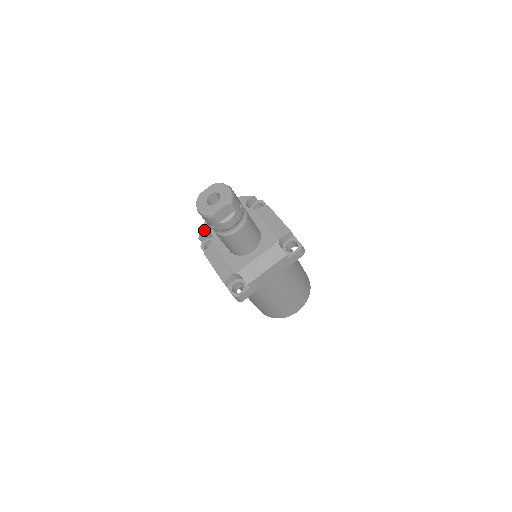
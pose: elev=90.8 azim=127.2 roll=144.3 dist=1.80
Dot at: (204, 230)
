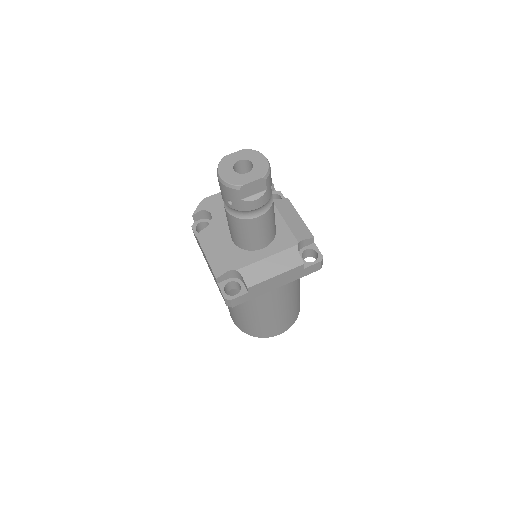
Dot at: (203, 207)
